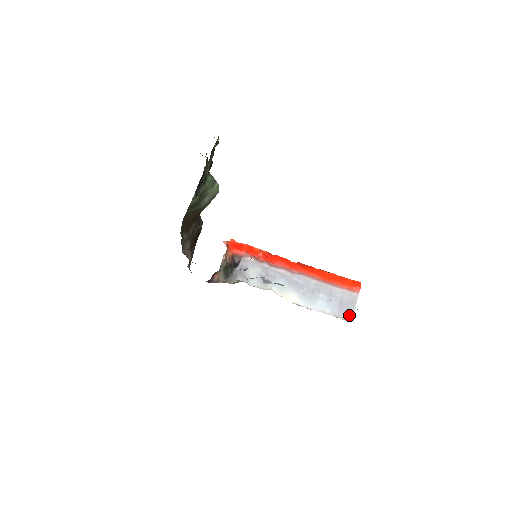
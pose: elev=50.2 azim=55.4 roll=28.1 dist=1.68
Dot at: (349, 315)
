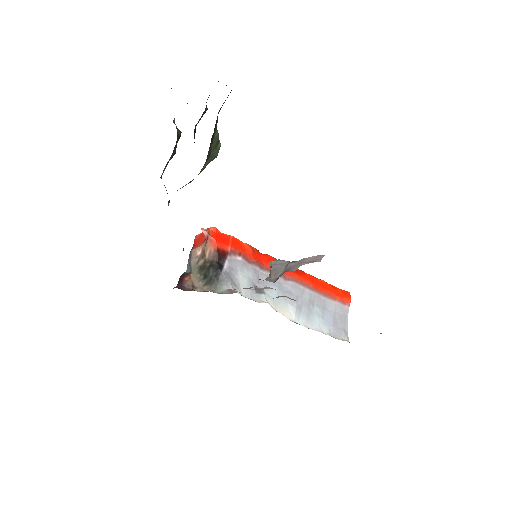
Dot at: (344, 334)
